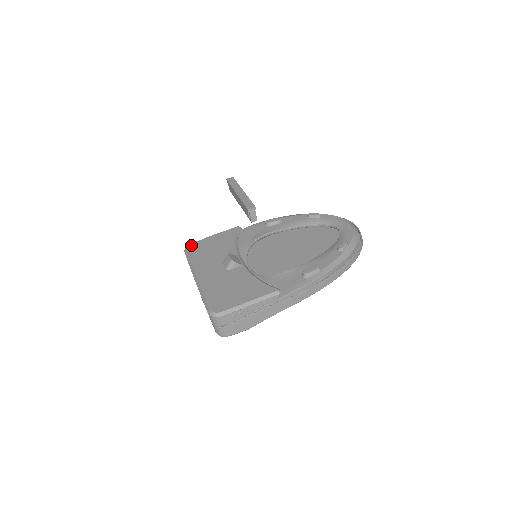
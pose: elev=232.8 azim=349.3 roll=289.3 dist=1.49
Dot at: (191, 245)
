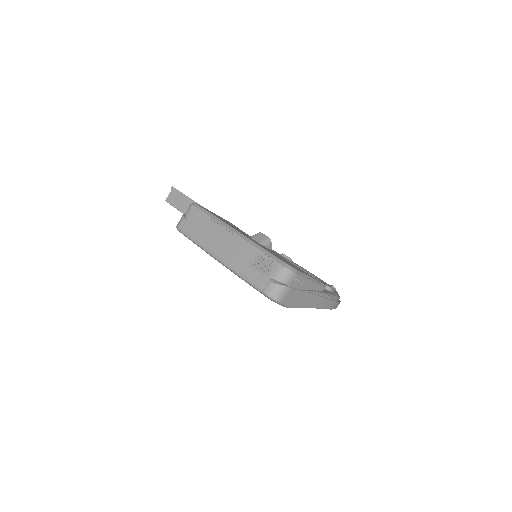
Dot at: occluded
